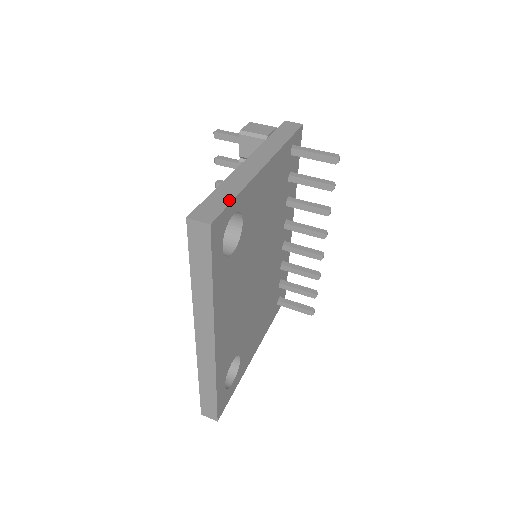
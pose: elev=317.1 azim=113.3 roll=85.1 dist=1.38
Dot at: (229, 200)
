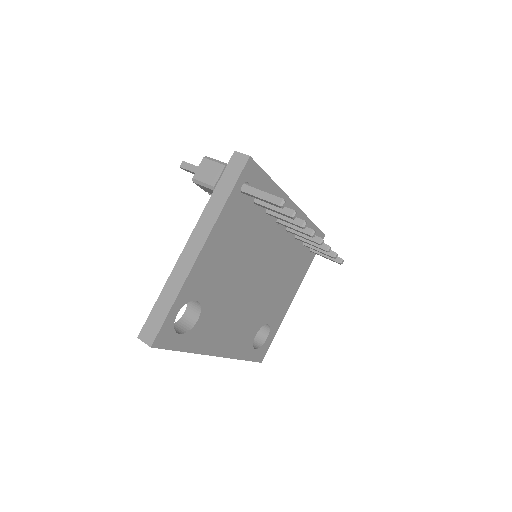
Dot at: (166, 313)
